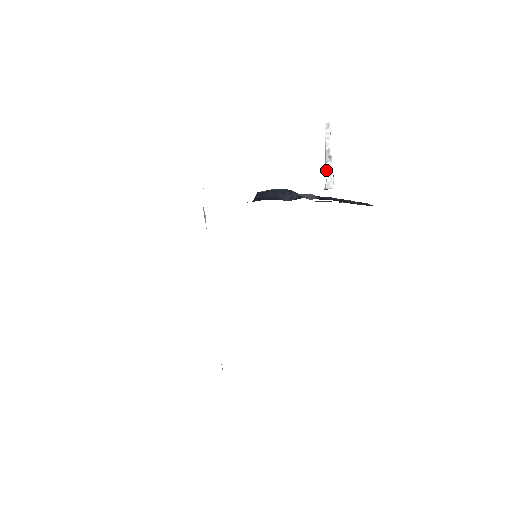
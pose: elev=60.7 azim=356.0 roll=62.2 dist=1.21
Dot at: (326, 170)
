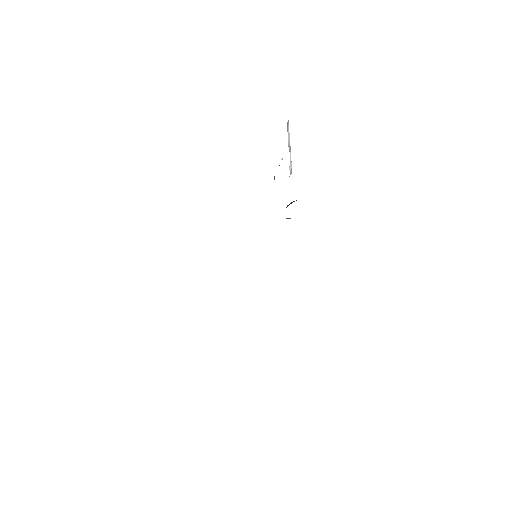
Dot at: occluded
